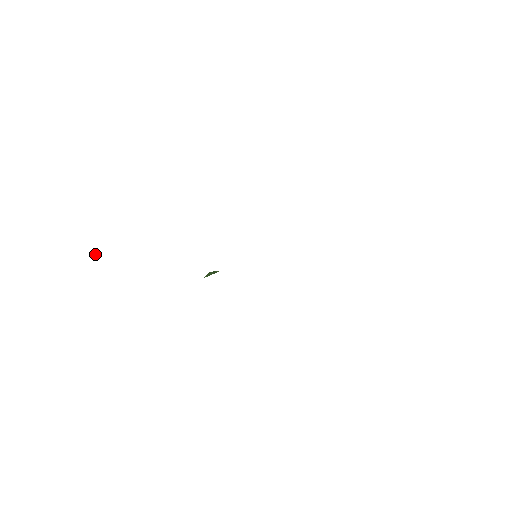
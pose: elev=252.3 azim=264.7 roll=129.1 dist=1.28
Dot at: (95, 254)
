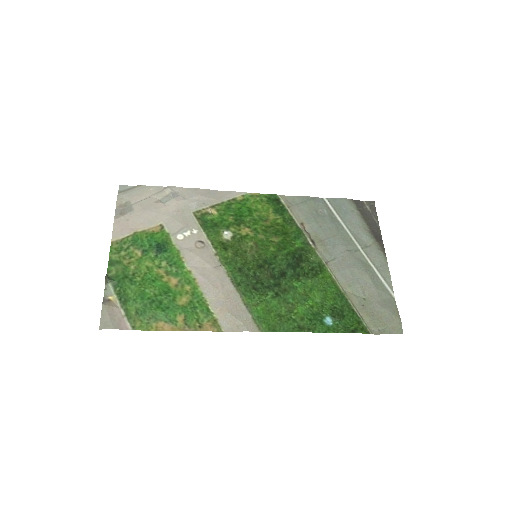
Dot at: (107, 282)
